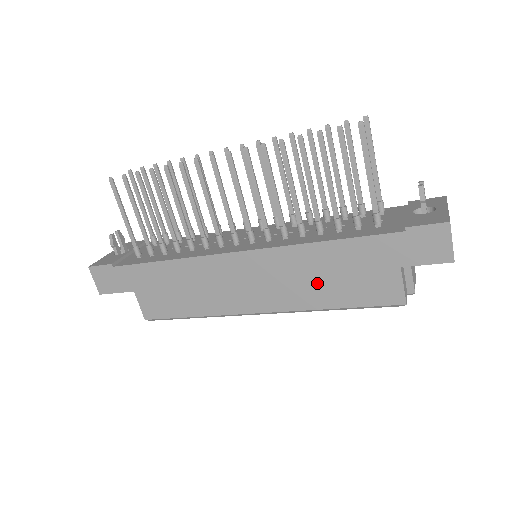
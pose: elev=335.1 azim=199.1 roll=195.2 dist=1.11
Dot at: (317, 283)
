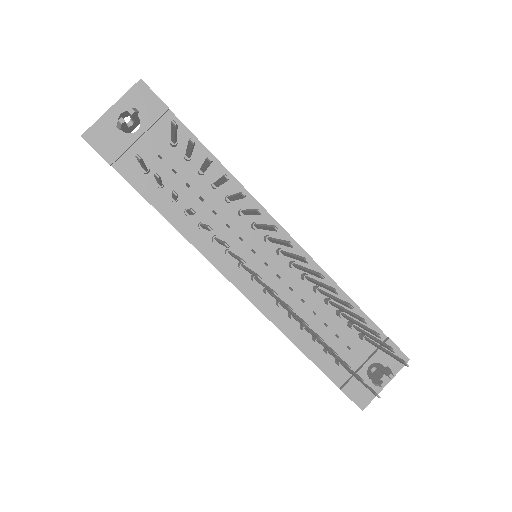
Dot at: occluded
